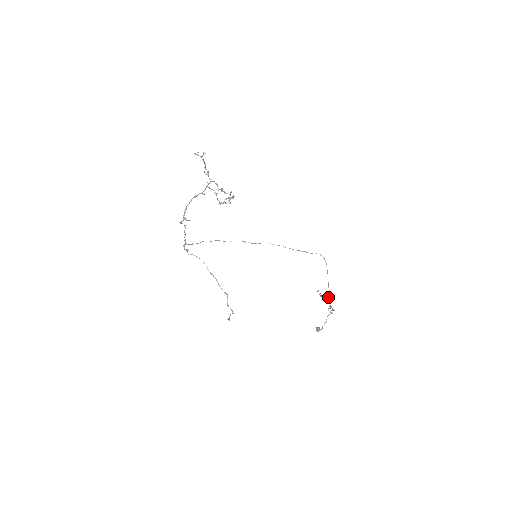
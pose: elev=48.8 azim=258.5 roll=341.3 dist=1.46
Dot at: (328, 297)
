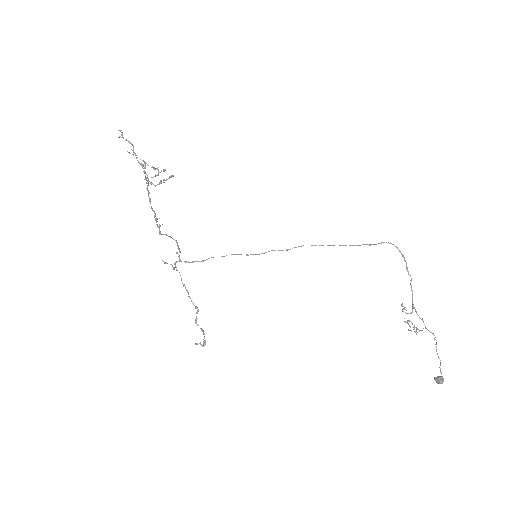
Dot at: (415, 310)
